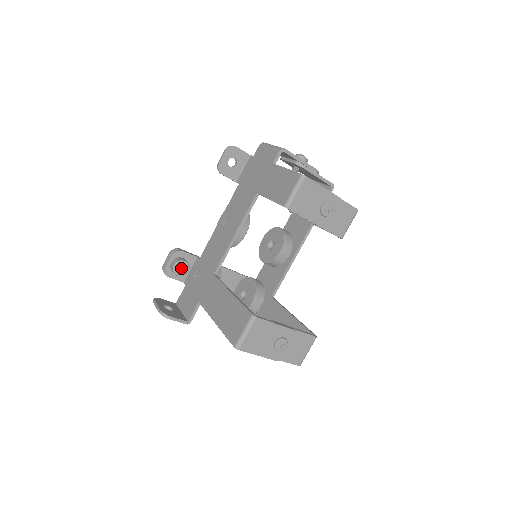
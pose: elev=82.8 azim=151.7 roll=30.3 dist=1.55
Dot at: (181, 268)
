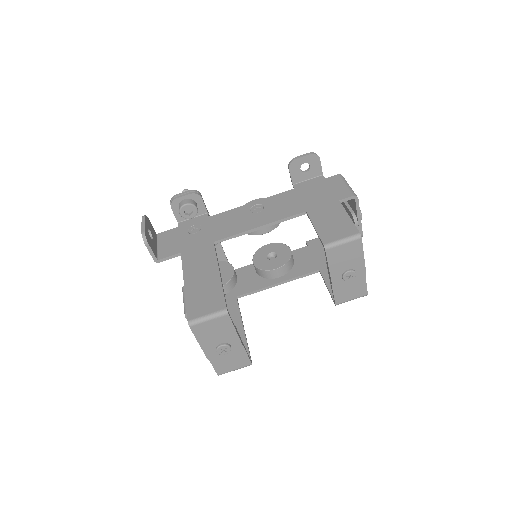
Dot at: (188, 211)
